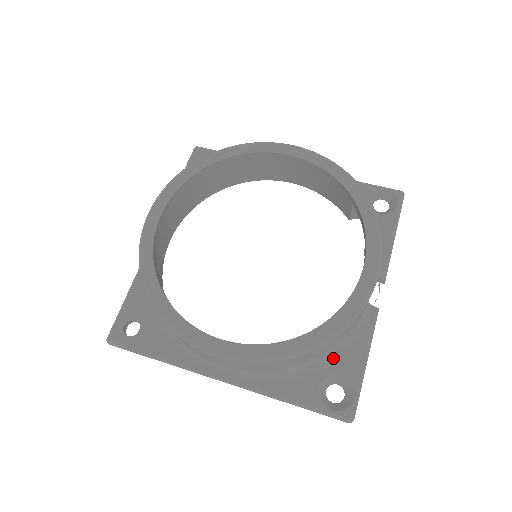
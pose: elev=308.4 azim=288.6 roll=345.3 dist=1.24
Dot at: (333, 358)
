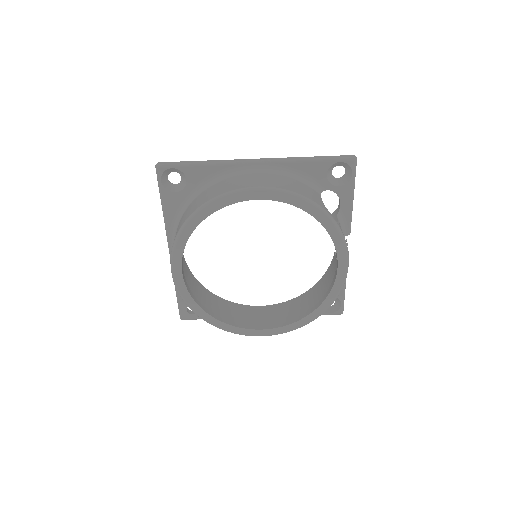
Dot at: occluded
